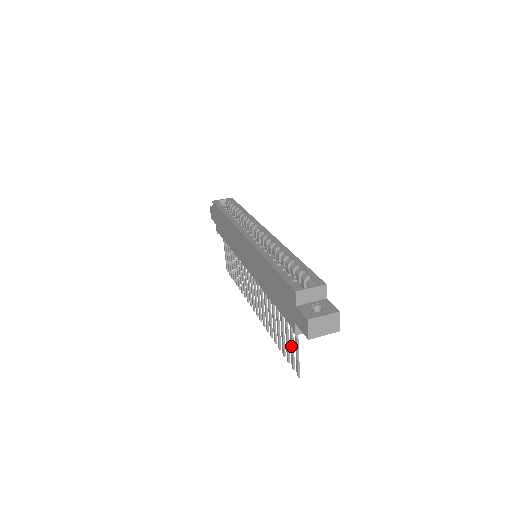
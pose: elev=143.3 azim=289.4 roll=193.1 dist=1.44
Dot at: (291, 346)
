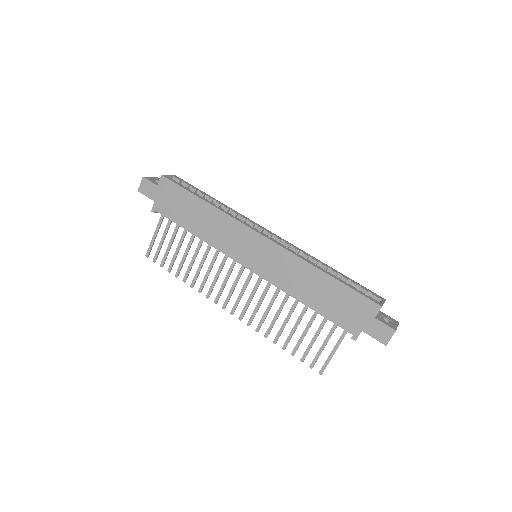
Dot at: (322, 348)
